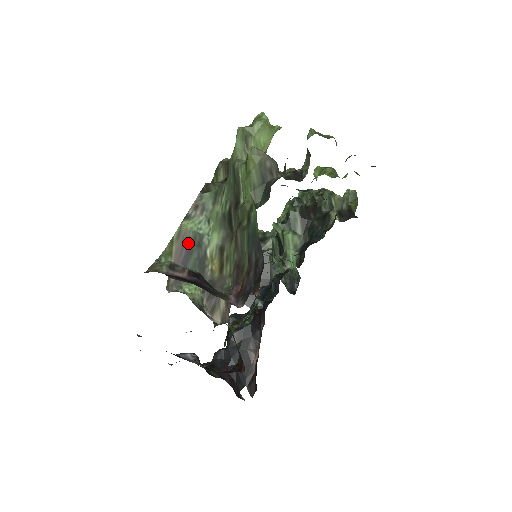
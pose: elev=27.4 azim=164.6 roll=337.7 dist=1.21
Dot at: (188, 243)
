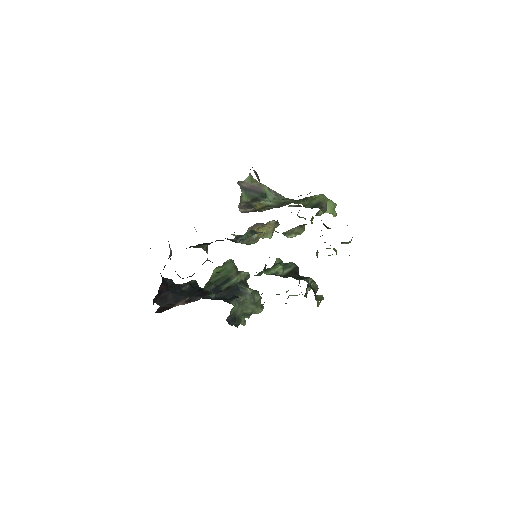
Dot at: (260, 191)
